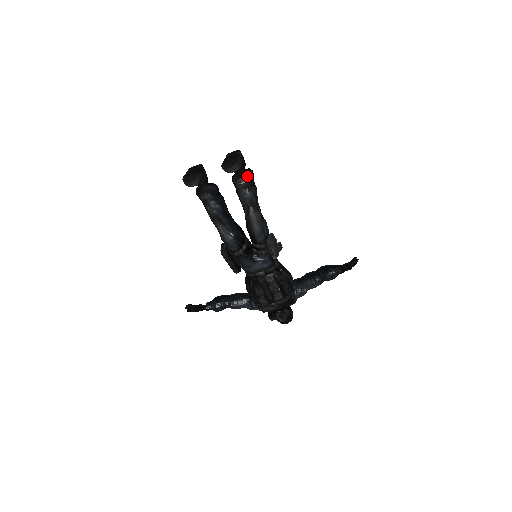
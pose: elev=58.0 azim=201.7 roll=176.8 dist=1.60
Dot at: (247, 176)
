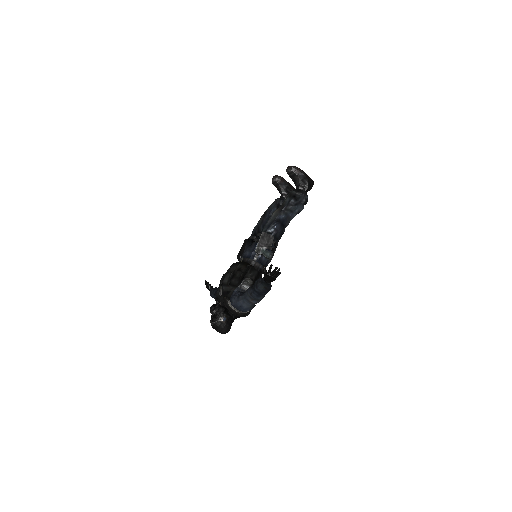
Dot at: (298, 191)
